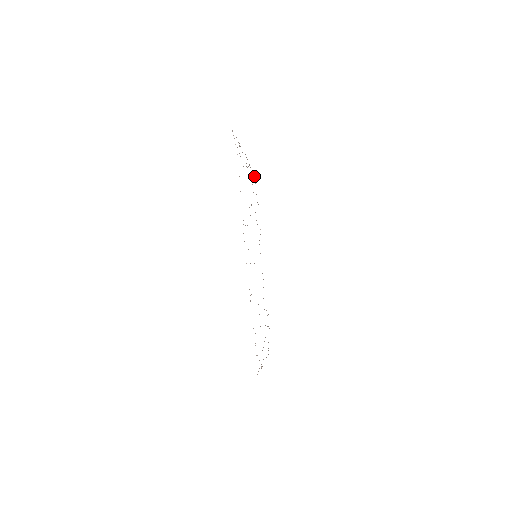
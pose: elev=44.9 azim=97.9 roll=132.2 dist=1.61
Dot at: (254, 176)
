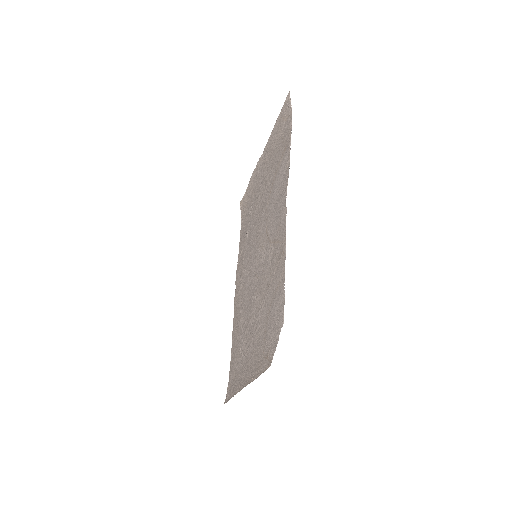
Dot at: (241, 207)
